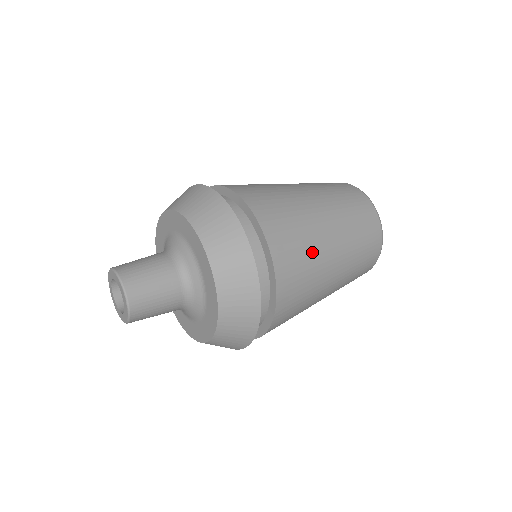
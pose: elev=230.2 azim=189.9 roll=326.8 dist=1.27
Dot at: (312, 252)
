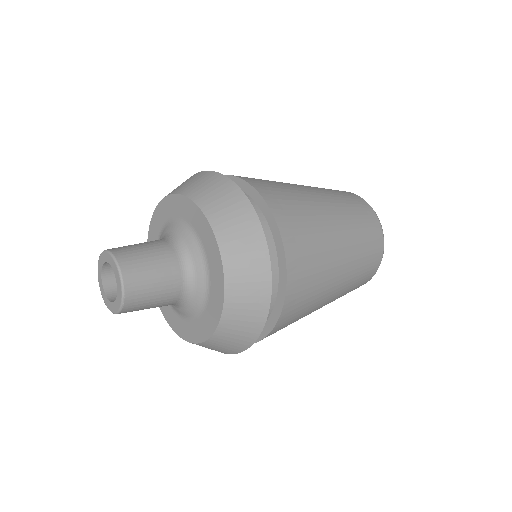
Dot at: (310, 213)
